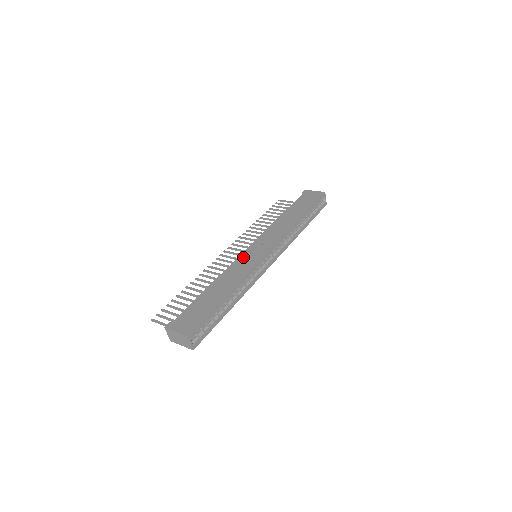
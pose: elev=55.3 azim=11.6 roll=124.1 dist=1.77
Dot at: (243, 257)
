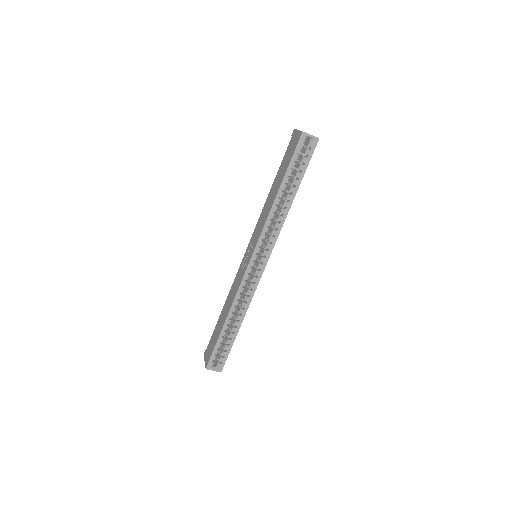
Dot at: (240, 267)
